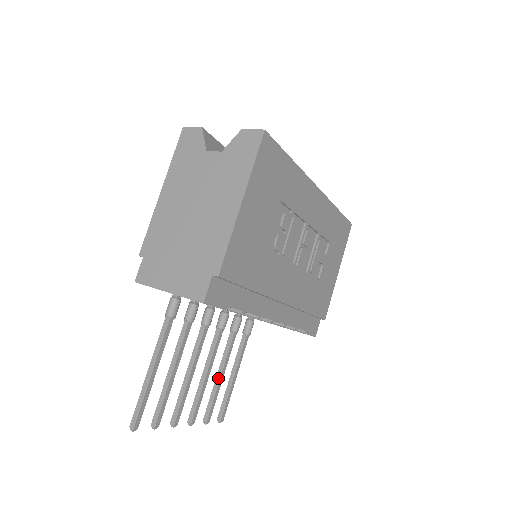
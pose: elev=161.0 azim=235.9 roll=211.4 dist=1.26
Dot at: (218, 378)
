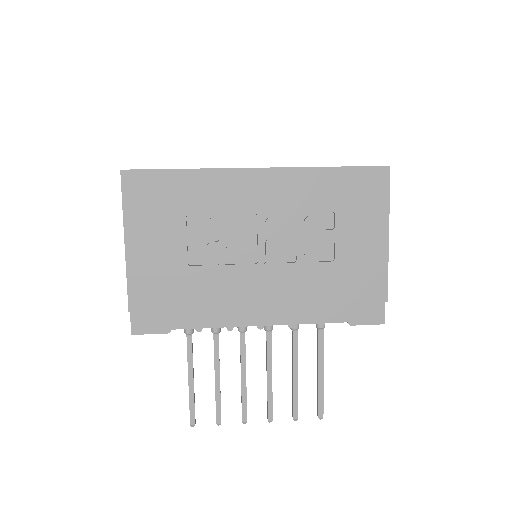
Dot at: (292, 376)
